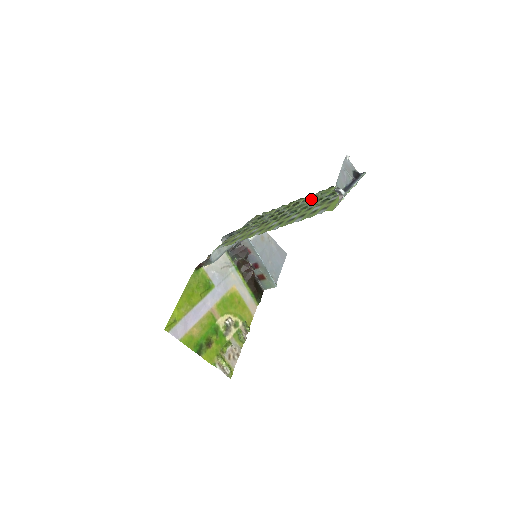
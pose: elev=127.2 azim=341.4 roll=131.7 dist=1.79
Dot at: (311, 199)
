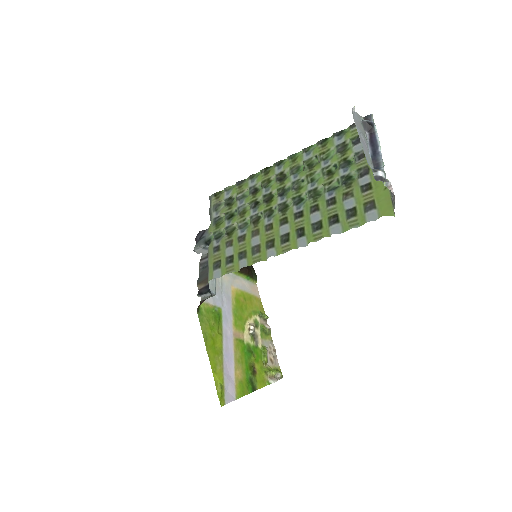
Dot at: (307, 170)
